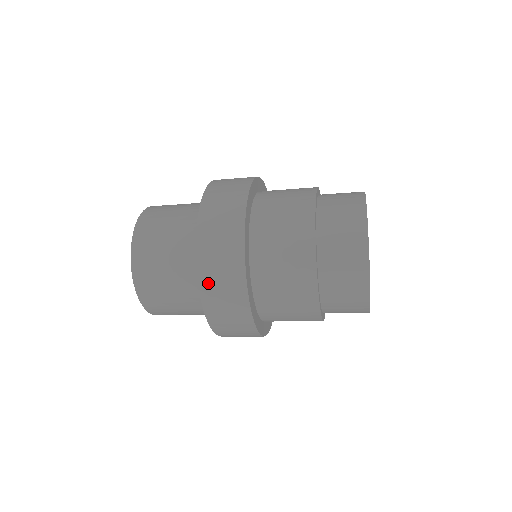
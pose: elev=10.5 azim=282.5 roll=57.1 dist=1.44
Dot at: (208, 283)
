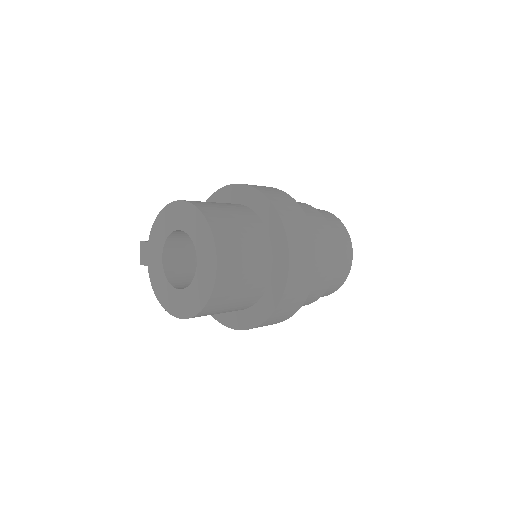
Dot at: (290, 228)
